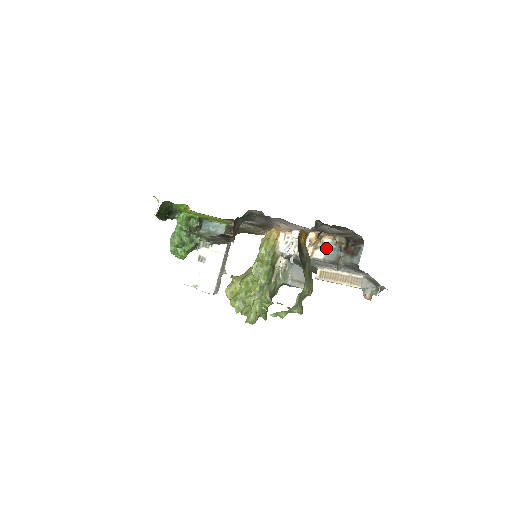
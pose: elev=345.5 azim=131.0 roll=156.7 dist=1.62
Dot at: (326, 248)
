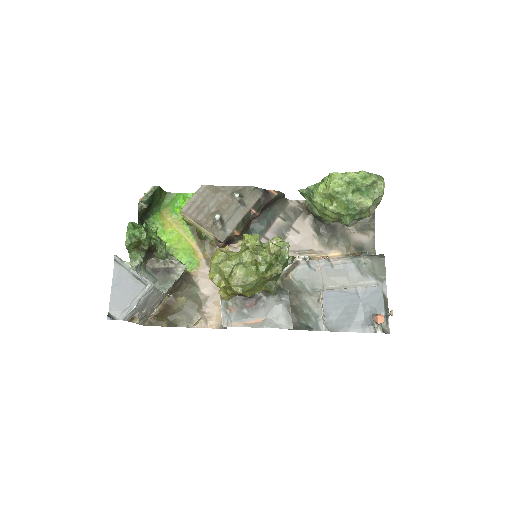
Dot at: occluded
